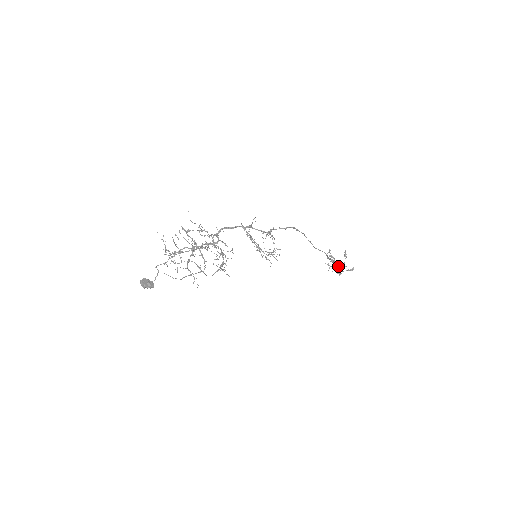
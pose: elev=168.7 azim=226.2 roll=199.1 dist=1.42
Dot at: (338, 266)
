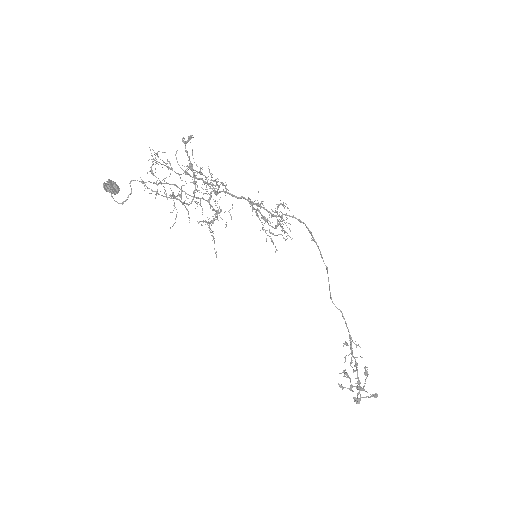
Dot at: (357, 369)
